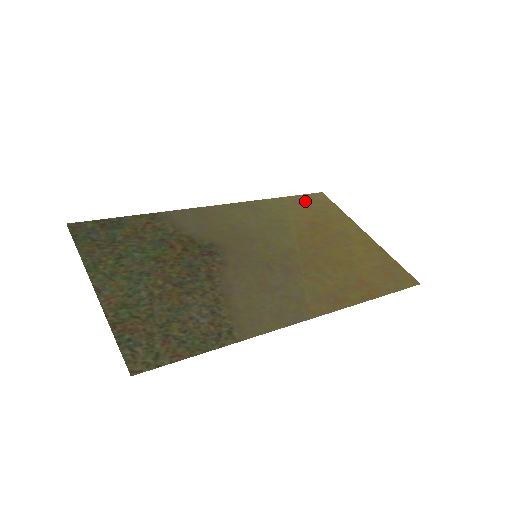
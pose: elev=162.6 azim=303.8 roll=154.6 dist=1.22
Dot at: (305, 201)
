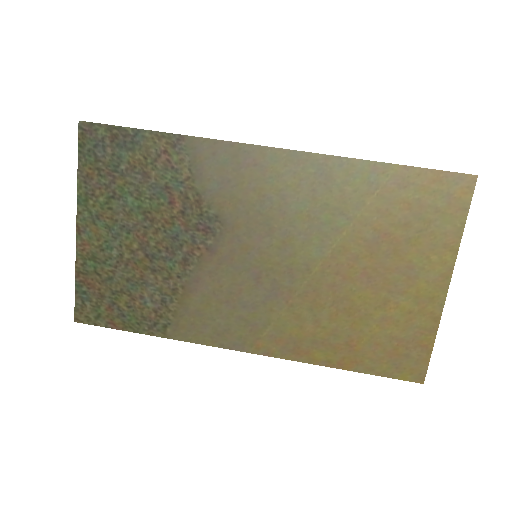
Dot at: (421, 186)
